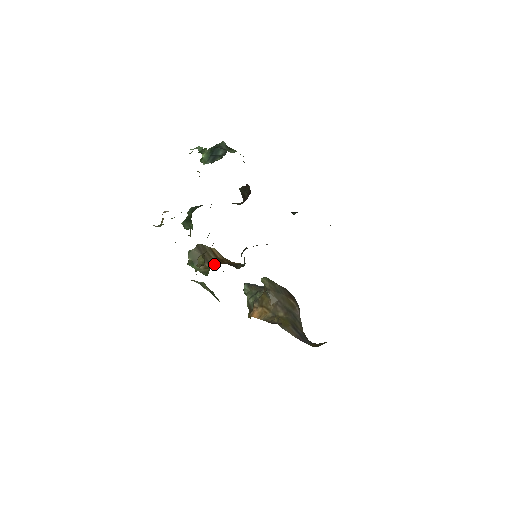
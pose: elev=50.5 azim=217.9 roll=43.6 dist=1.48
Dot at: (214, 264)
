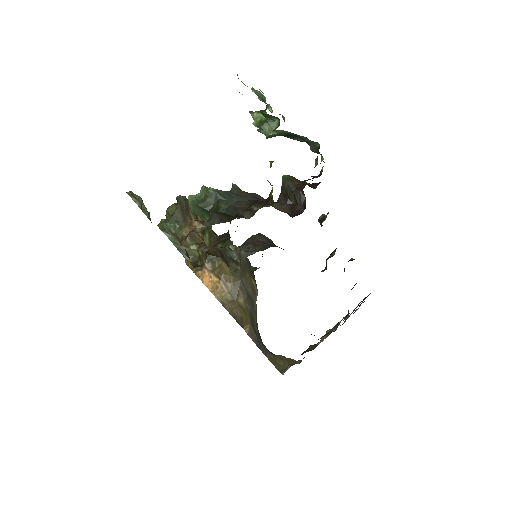
Dot at: (197, 241)
